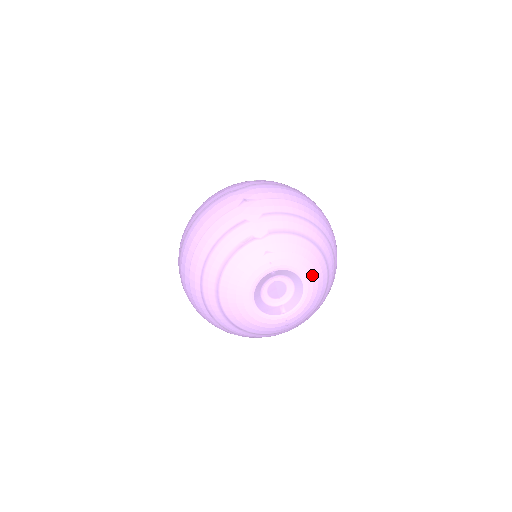
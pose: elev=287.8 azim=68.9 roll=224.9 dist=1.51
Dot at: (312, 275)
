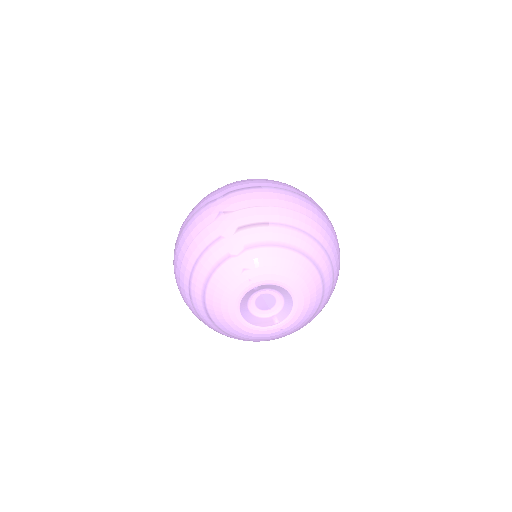
Dot at: (300, 285)
